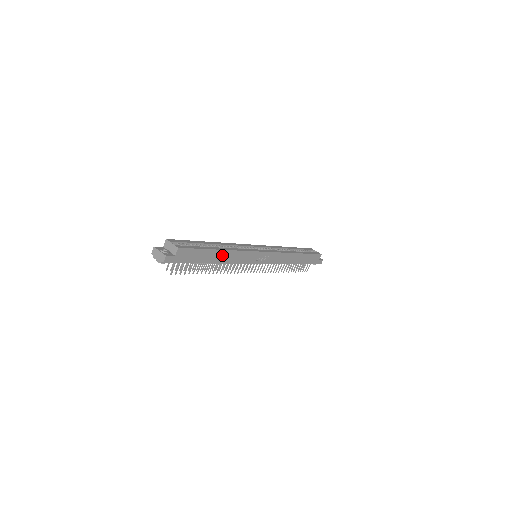
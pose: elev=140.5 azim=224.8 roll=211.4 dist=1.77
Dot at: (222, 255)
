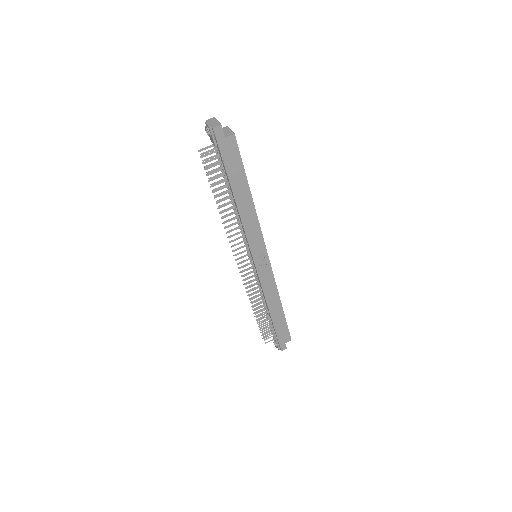
Dot at: (246, 201)
